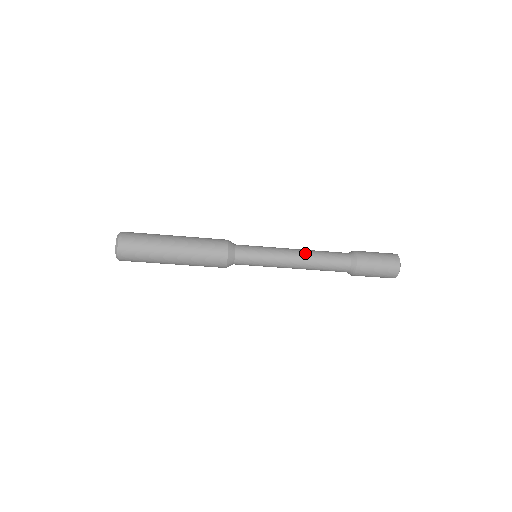
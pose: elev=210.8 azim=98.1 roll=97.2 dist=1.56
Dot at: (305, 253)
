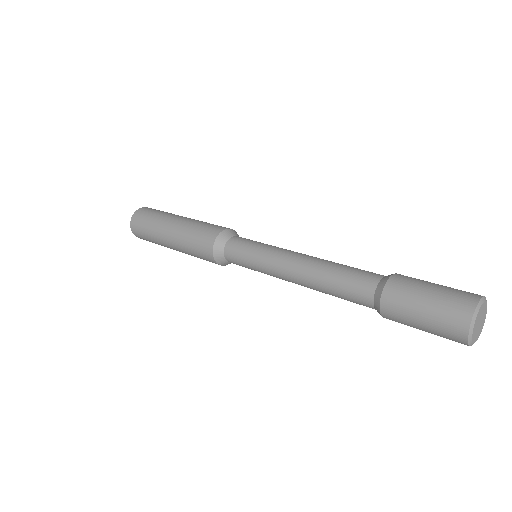
Dot at: (304, 281)
